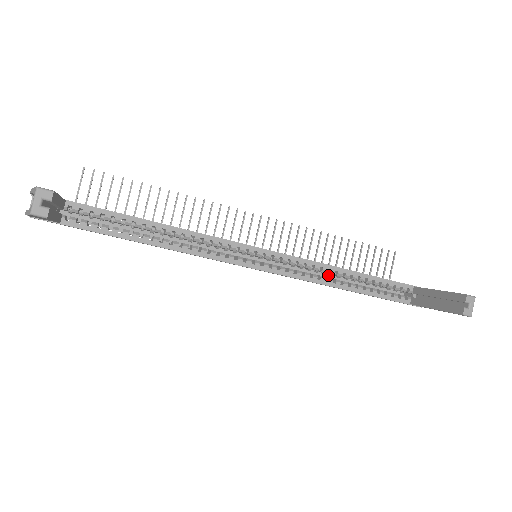
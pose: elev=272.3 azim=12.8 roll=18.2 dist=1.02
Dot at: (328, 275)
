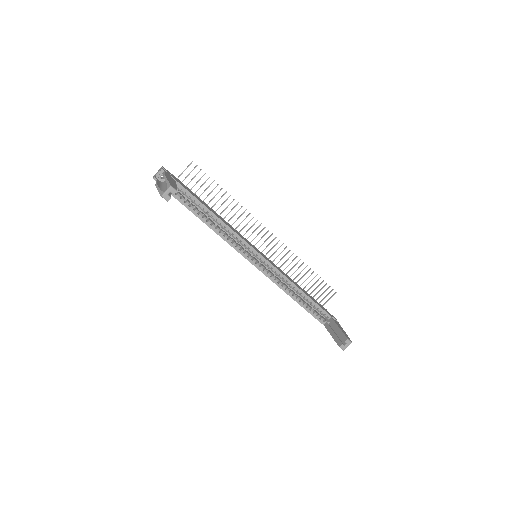
Dot at: occluded
